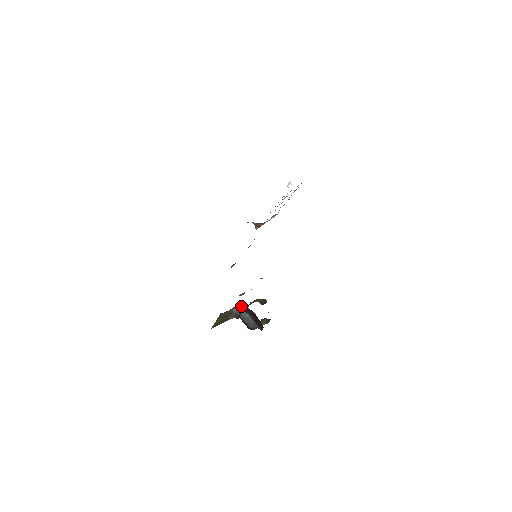
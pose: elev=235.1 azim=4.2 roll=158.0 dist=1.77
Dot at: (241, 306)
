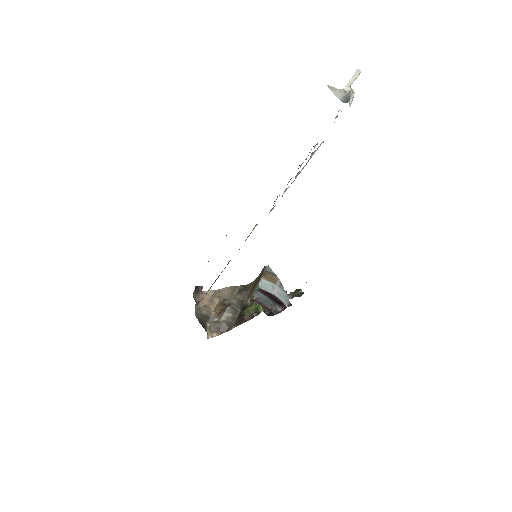
Dot at: (259, 288)
